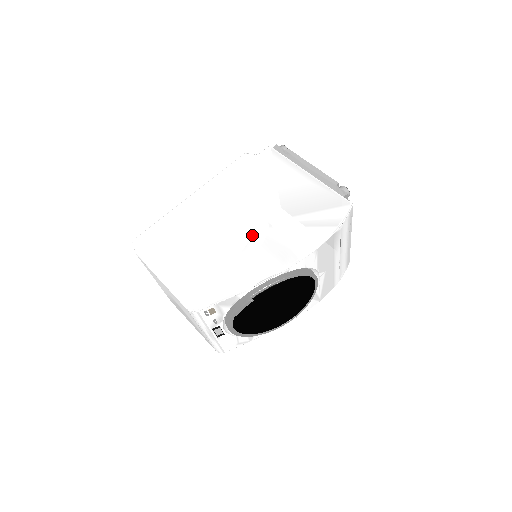
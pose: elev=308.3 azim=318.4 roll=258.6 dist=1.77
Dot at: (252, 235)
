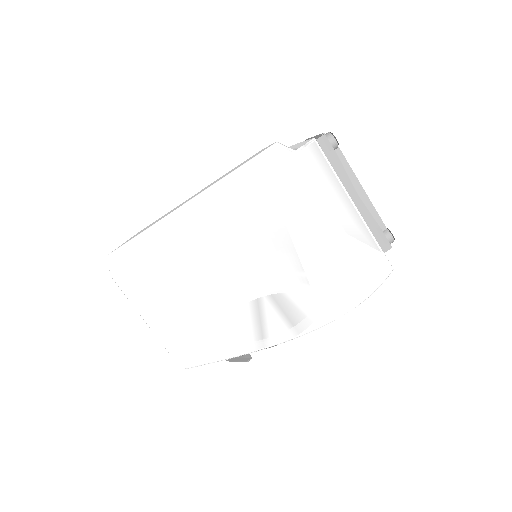
Dot at: (265, 286)
